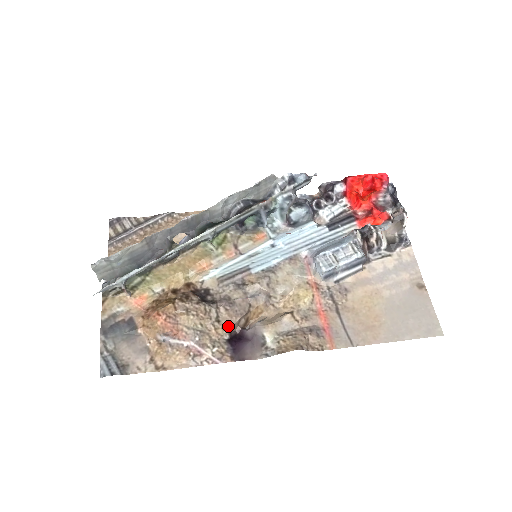
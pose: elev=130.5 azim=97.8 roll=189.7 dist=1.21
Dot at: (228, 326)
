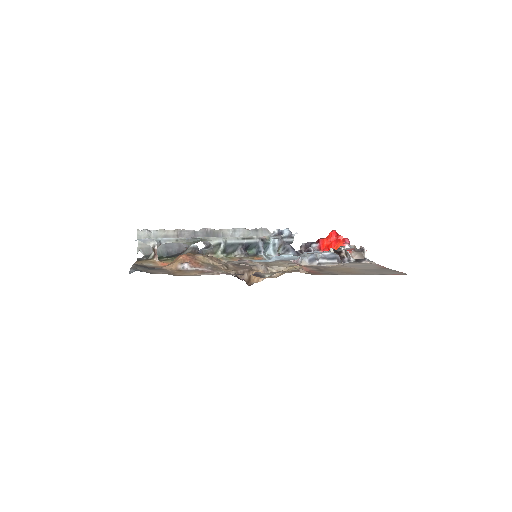
Dot at: (235, 270)
